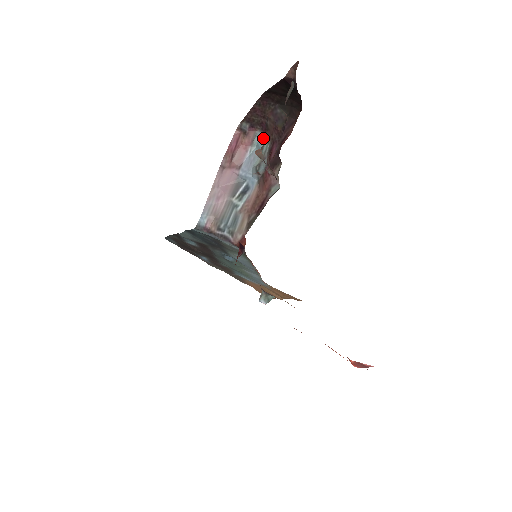
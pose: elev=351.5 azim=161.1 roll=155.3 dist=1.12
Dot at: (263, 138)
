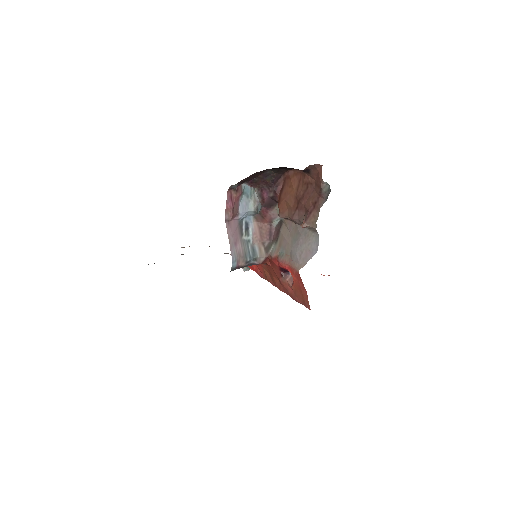
Dot at: (249, 187)
